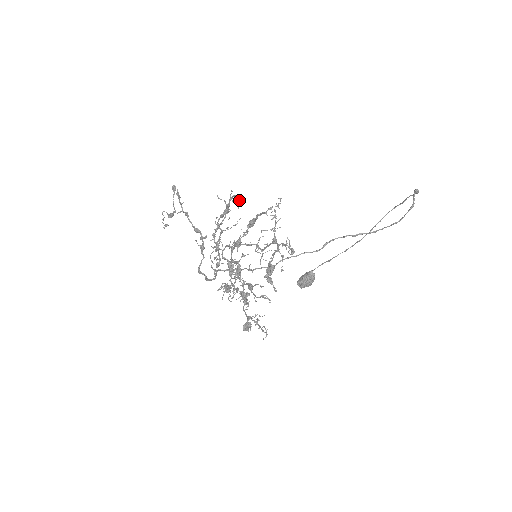
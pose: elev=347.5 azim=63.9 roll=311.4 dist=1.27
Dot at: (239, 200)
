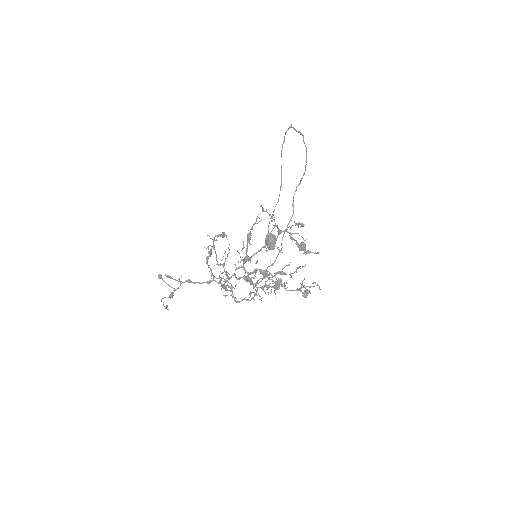
Dot at: (223, 235)
